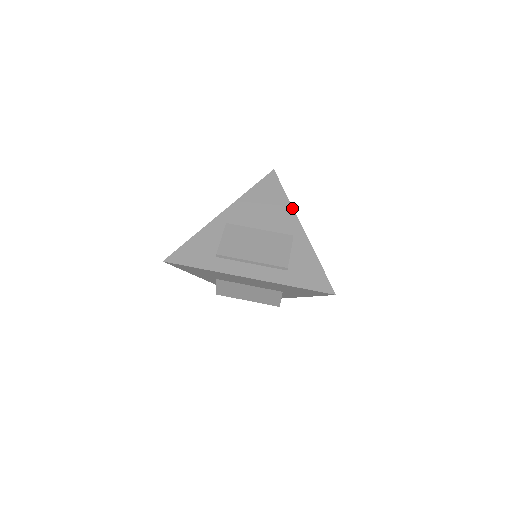
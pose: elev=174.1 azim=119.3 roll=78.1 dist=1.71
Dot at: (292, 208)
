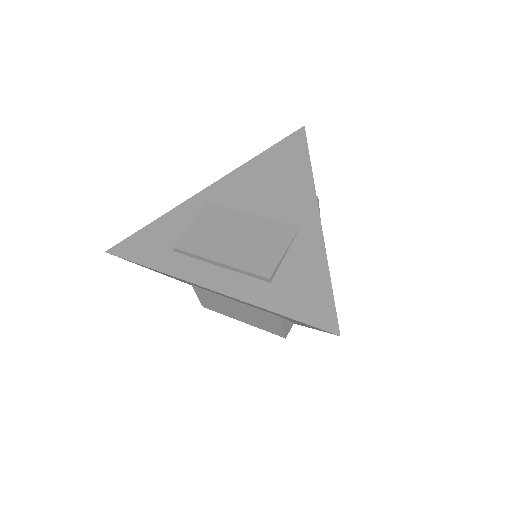
Dot at: (312, 183)
